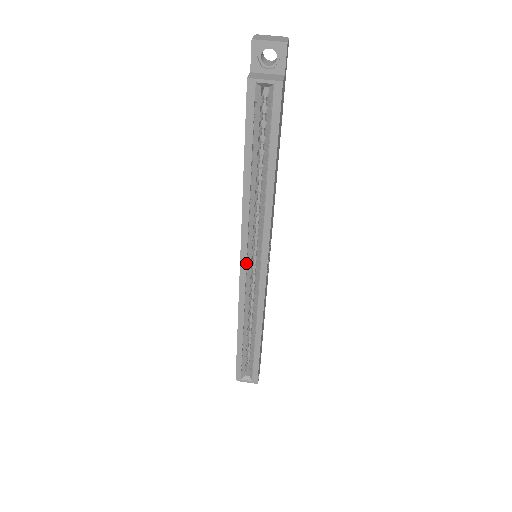
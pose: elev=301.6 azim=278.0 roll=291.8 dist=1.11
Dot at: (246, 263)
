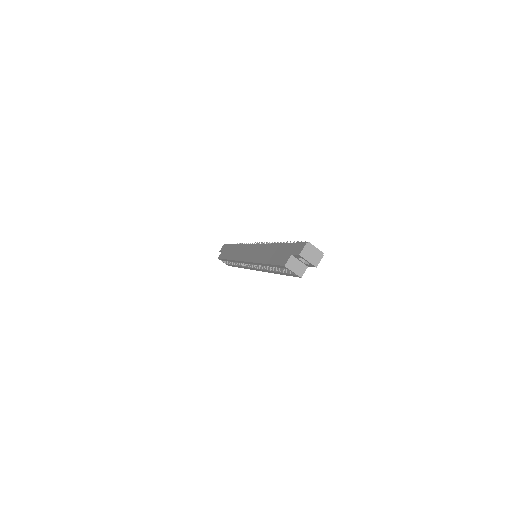
Dot at: (247, 263)
